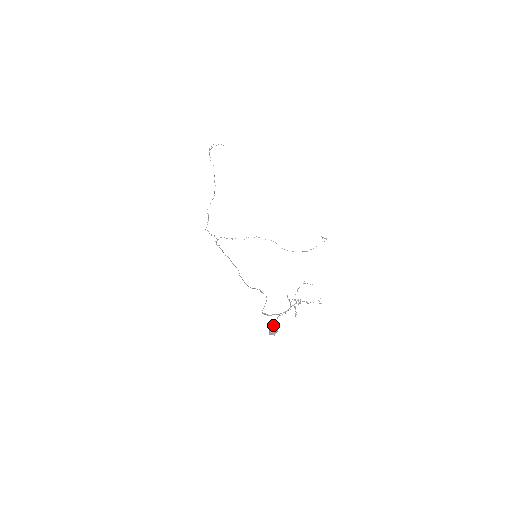
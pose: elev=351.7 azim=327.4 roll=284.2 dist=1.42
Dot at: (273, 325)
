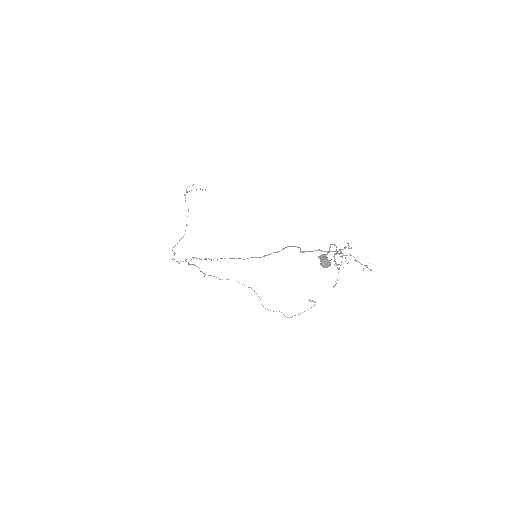
Dot at: (324, 256)
